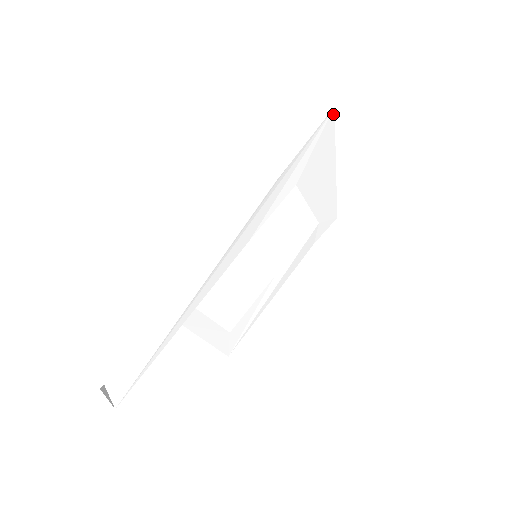
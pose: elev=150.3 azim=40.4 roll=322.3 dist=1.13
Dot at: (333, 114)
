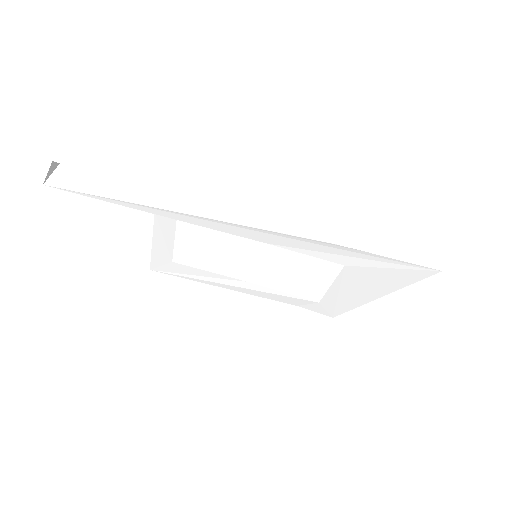
Dot at: (434, 273)
